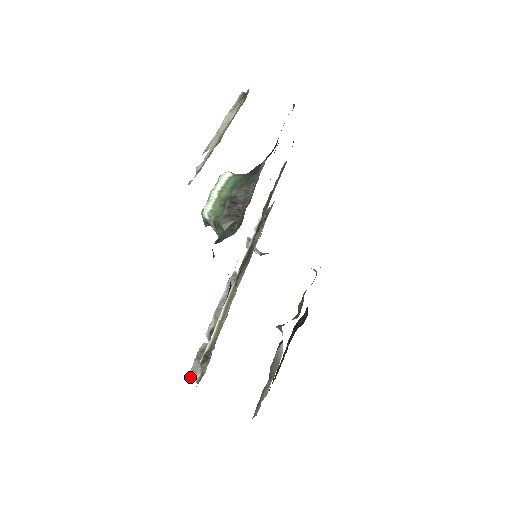
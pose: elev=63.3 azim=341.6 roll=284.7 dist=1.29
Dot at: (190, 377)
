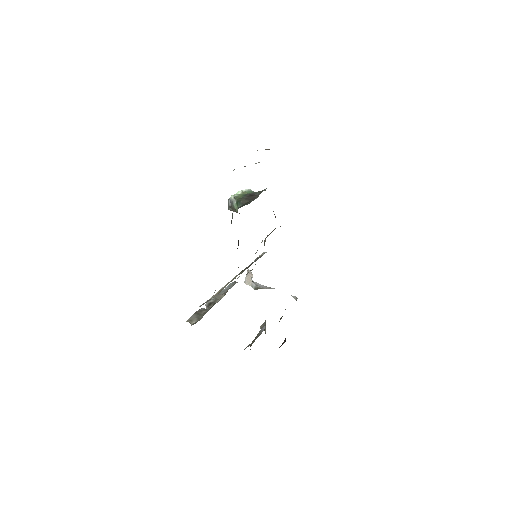
Dot at: (187, 321)
